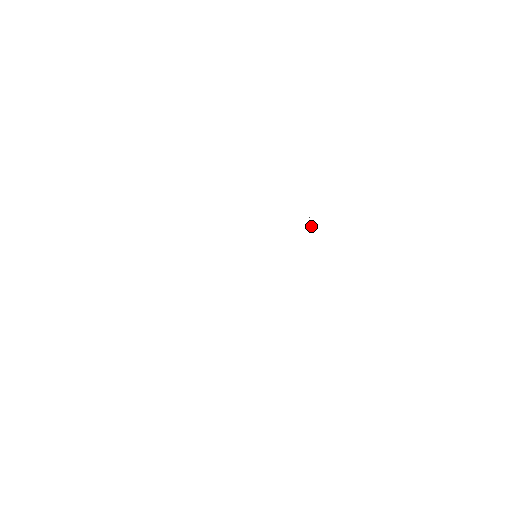
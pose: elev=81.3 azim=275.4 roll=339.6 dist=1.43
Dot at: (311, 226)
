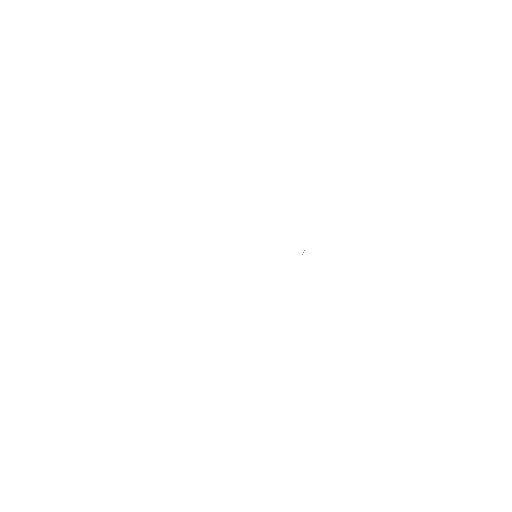
Dot at: occluded
